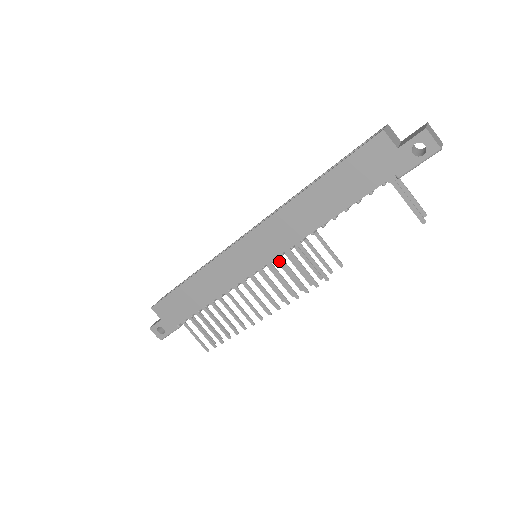
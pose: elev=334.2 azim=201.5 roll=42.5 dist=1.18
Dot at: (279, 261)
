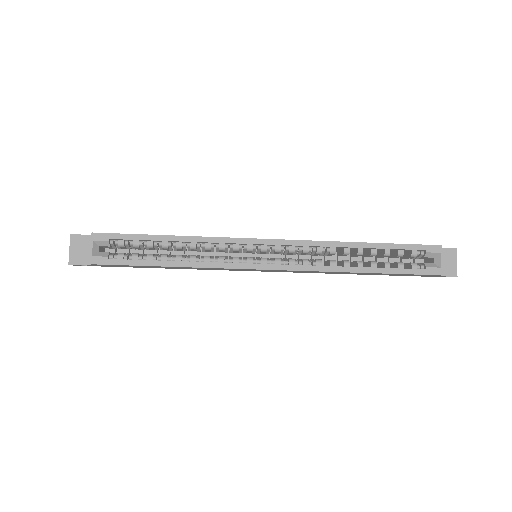
Dot at: occluded
